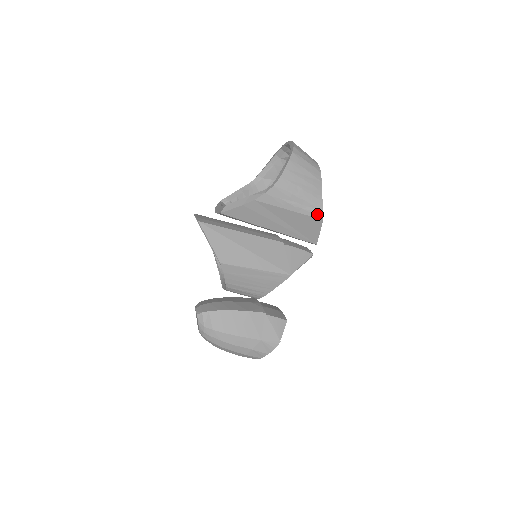
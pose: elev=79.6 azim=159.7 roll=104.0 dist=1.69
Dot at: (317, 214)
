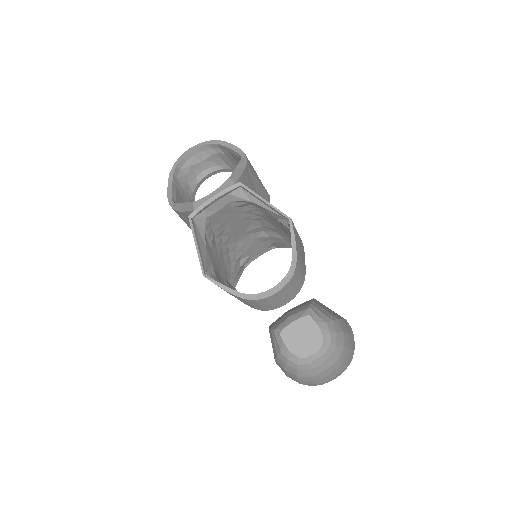
Dot at: (266, 191)
